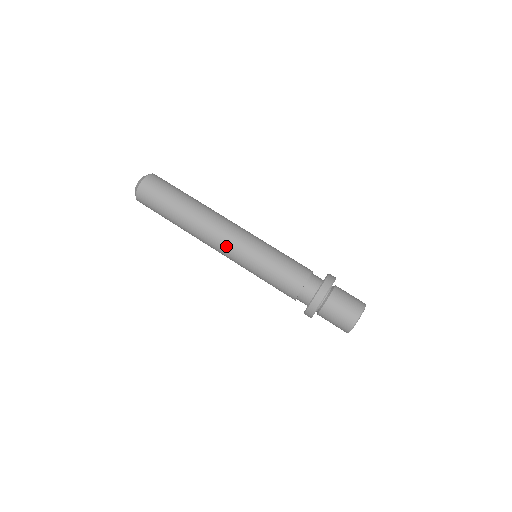
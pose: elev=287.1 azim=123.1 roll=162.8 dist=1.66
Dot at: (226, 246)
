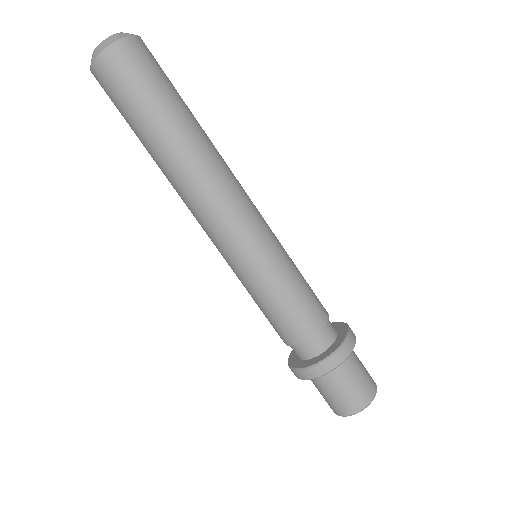
Dot at: (228, 222)
